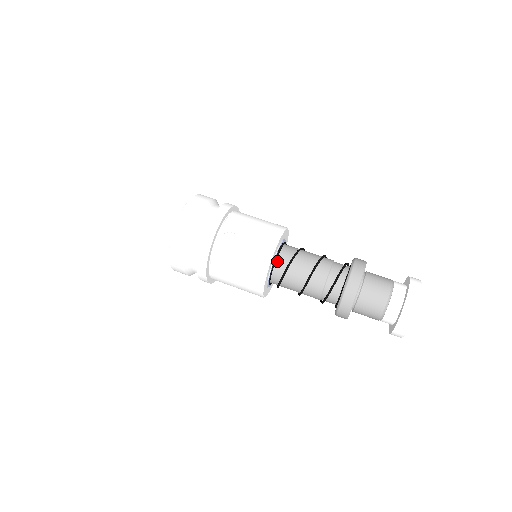
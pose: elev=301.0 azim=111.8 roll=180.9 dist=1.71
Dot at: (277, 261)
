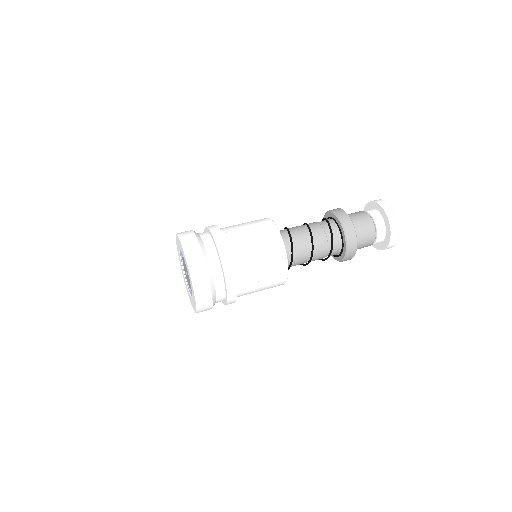
Dot at: occluded
